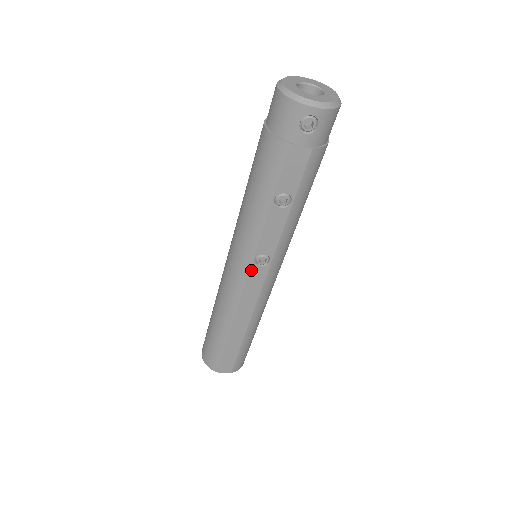
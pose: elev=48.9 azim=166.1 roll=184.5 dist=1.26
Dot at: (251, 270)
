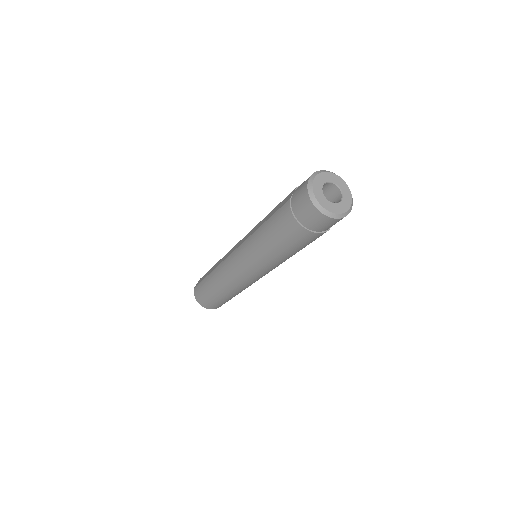
Dot at: occluded
